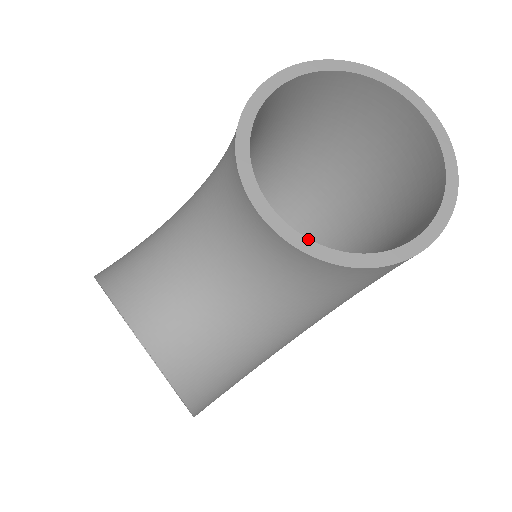
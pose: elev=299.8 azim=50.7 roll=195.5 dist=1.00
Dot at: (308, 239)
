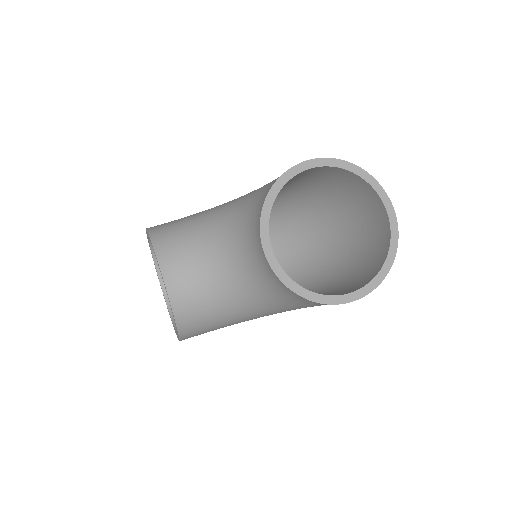
Dot at: (285, 273)
